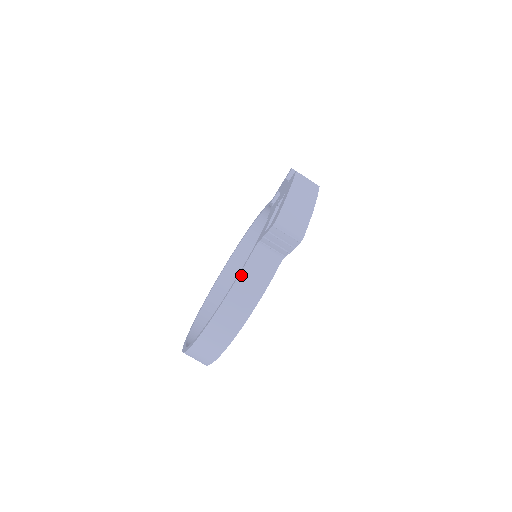
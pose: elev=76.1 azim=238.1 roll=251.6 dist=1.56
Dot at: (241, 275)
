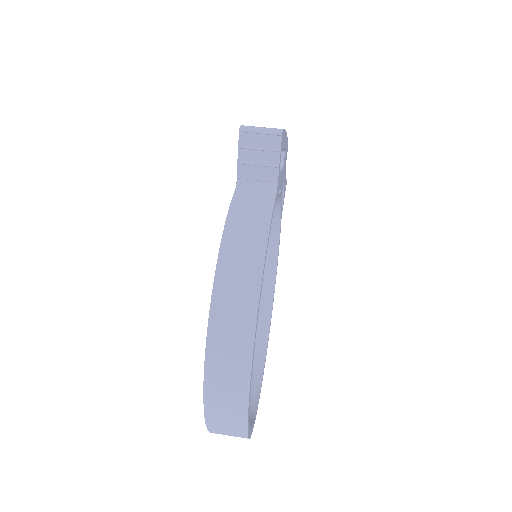
Dot at: (229, 215)
